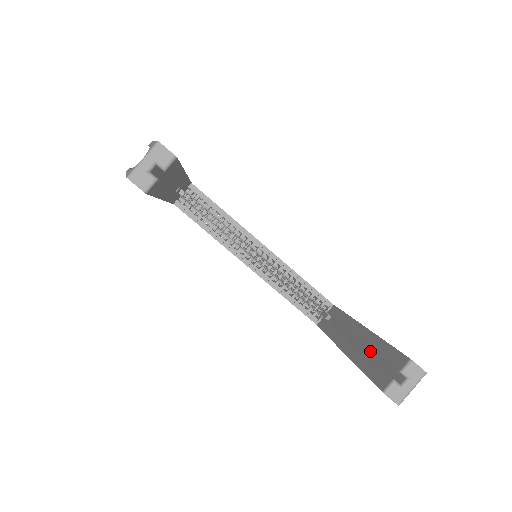
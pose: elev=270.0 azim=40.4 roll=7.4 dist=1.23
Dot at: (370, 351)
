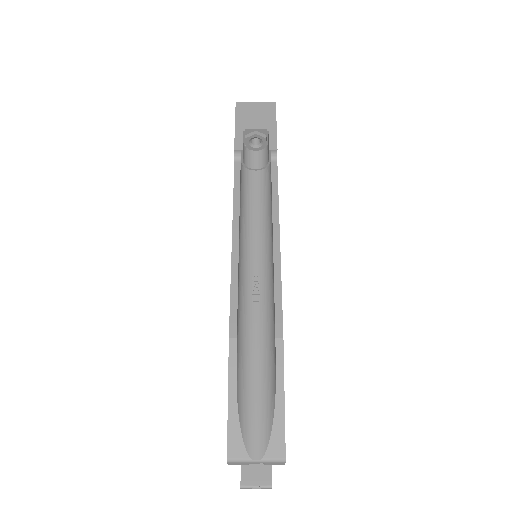
Dot at: occluded
